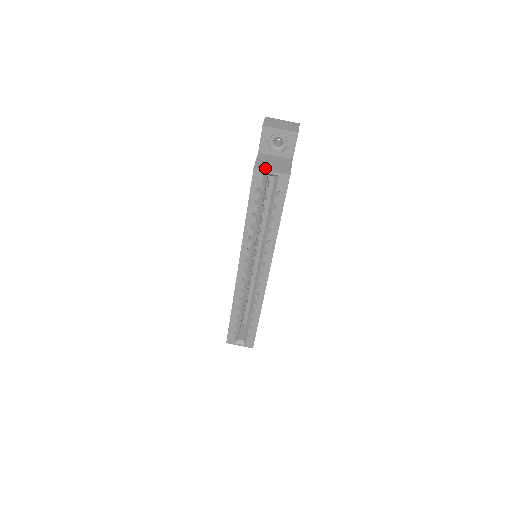
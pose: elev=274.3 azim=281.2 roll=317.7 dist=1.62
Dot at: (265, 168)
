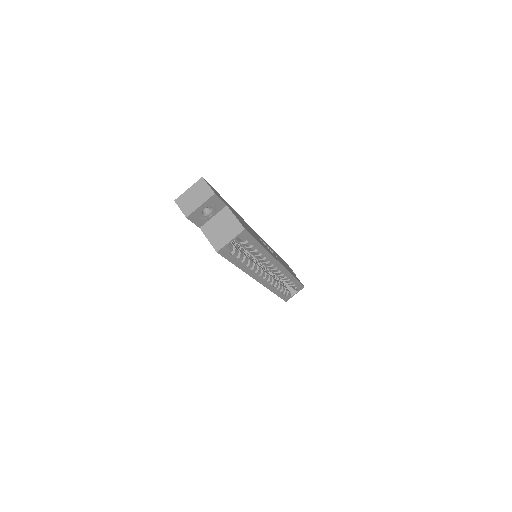
Dot at: (223, 243)
